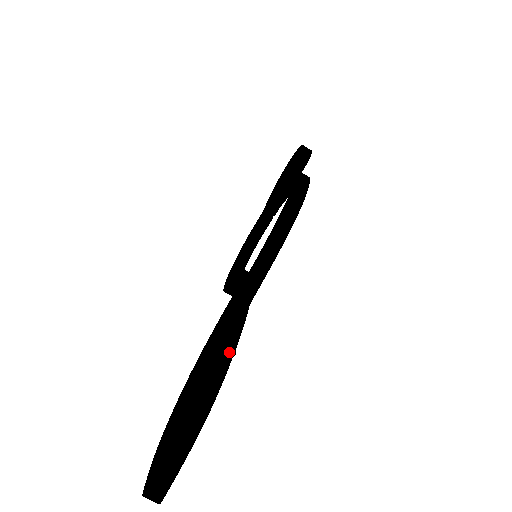
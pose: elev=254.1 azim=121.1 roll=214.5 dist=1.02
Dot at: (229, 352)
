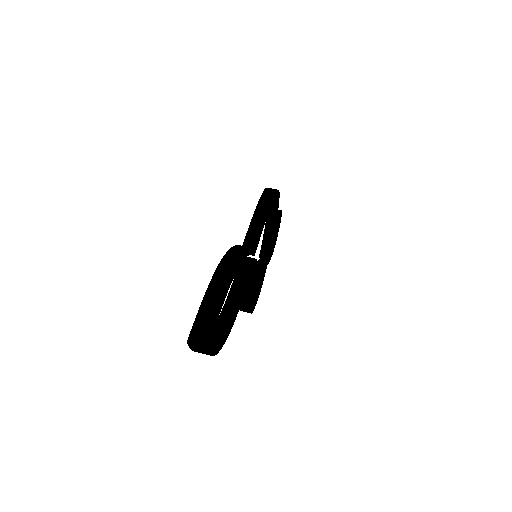
Dot at: (242, 250)
